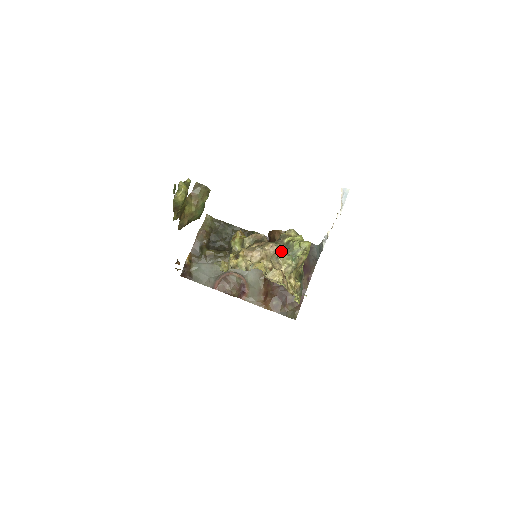
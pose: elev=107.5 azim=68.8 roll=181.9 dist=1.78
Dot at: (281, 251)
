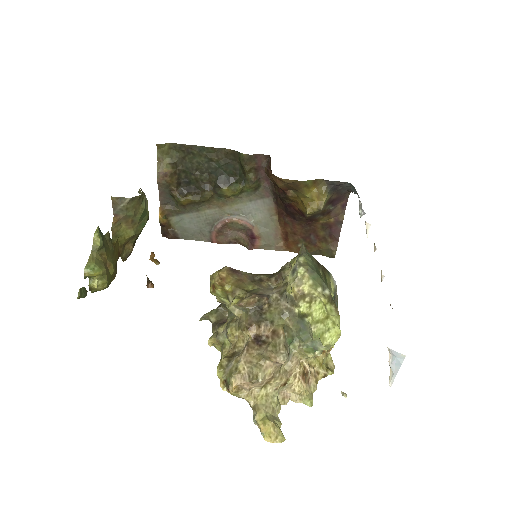
Dot at: (293, 338)
